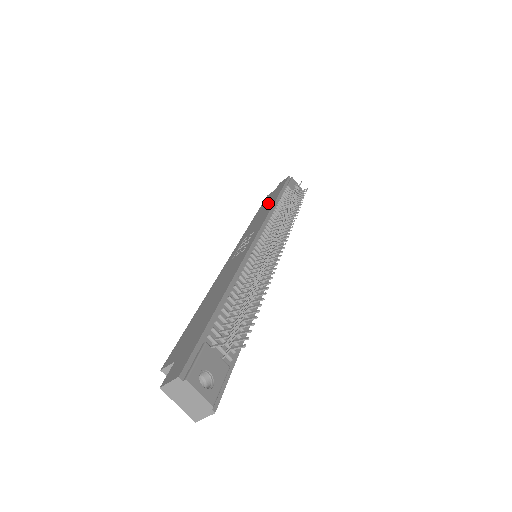
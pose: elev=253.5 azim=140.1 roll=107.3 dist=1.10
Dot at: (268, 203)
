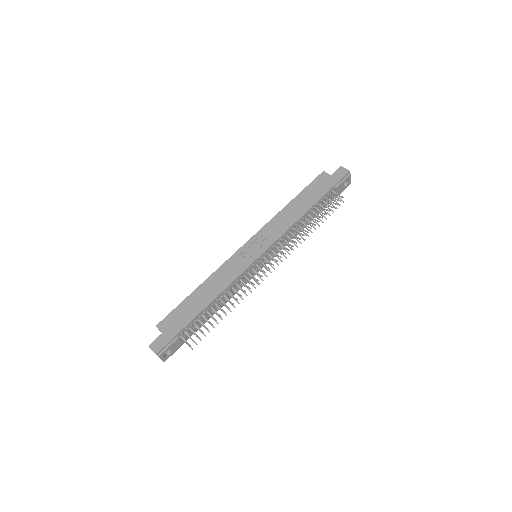
Dot at: (307, 200)
